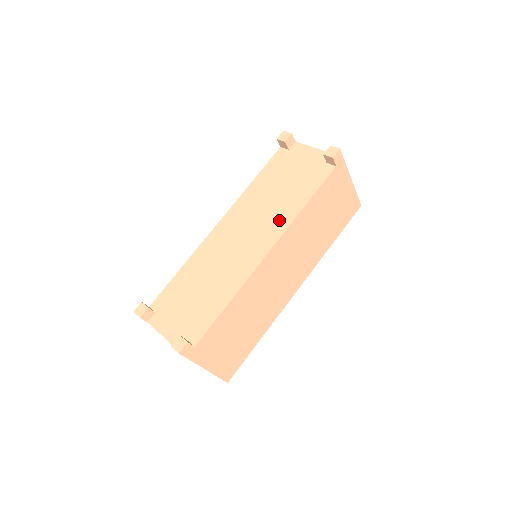
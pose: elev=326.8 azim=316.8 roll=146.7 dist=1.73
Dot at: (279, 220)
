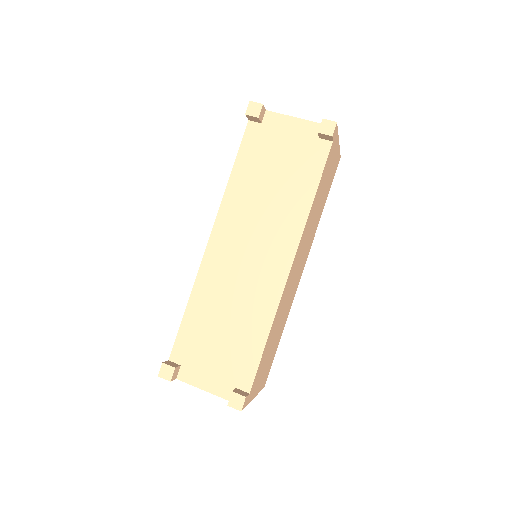
Dot at: (288, 224)
